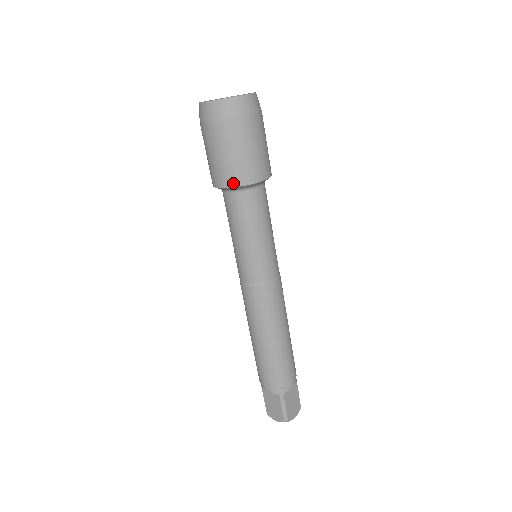
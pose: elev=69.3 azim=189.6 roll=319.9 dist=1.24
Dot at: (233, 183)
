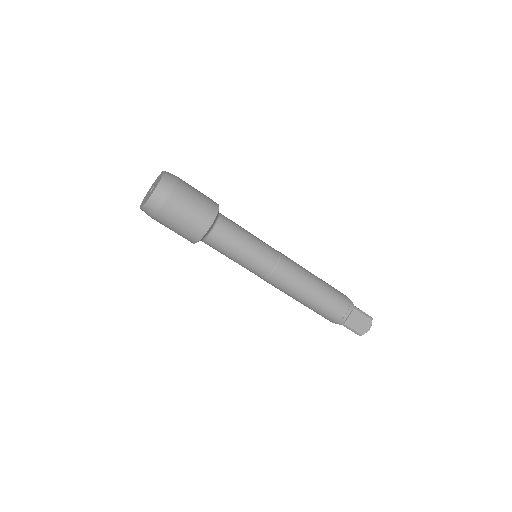
Dot at: (193, 242)
